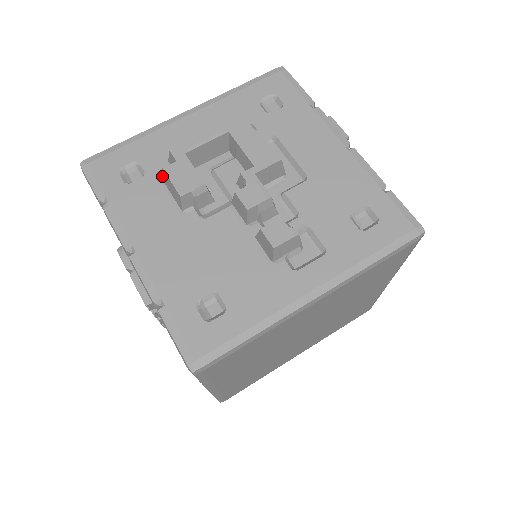
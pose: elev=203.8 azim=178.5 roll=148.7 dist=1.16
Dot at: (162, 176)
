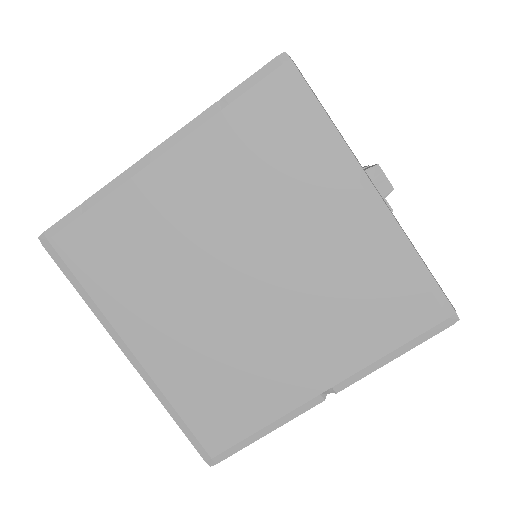
Dot at: occluded
